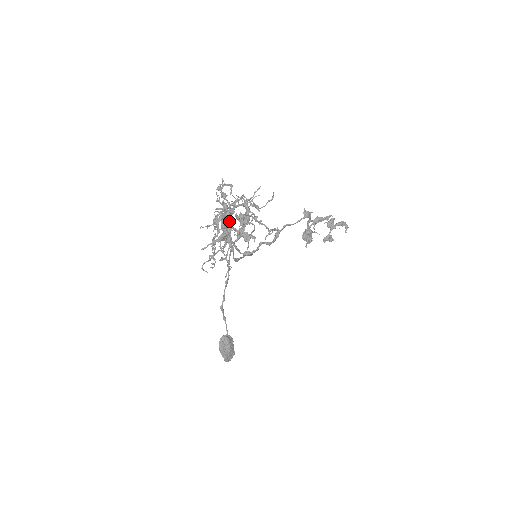
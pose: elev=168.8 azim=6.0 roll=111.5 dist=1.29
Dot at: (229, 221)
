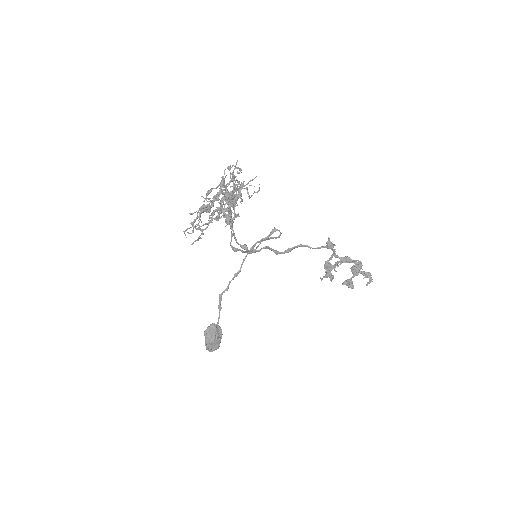
Dot at: (222, 199)
